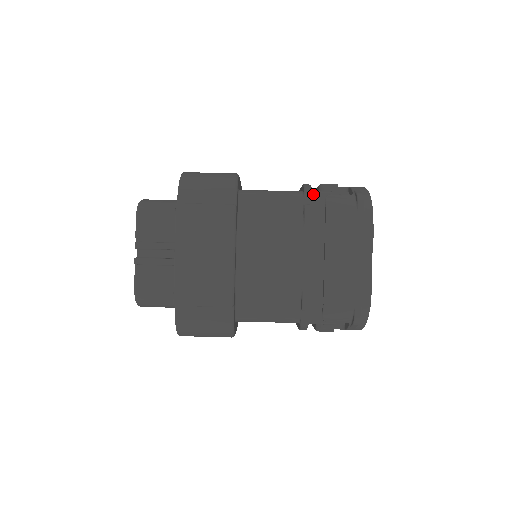
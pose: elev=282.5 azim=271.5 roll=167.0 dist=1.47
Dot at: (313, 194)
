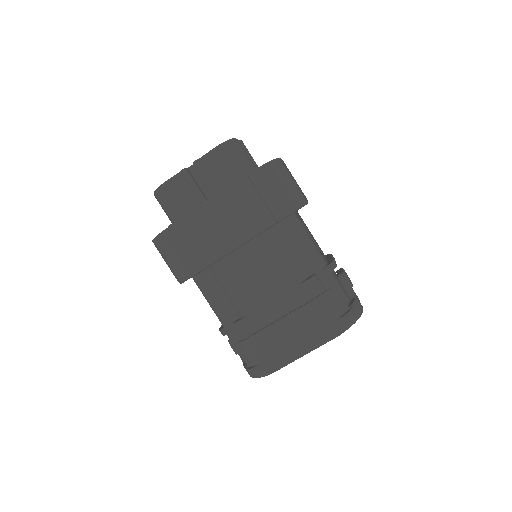
Dot at: (329, 275)
